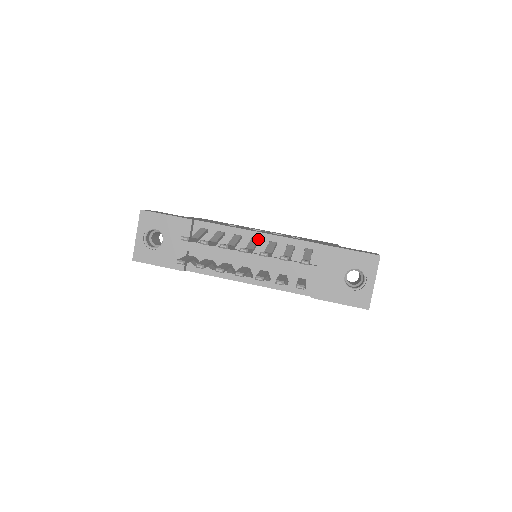
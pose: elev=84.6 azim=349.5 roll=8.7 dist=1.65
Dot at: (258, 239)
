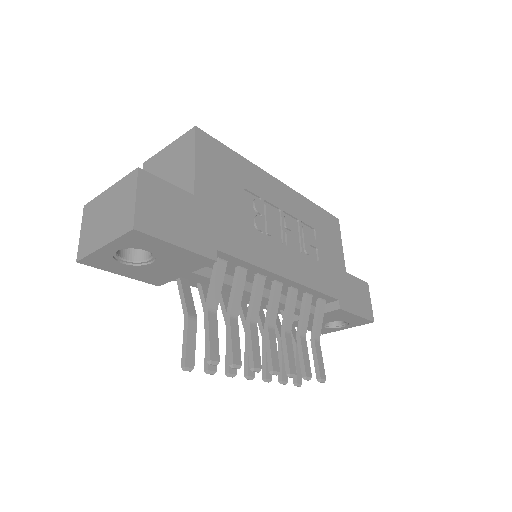
Dot at: occluded
